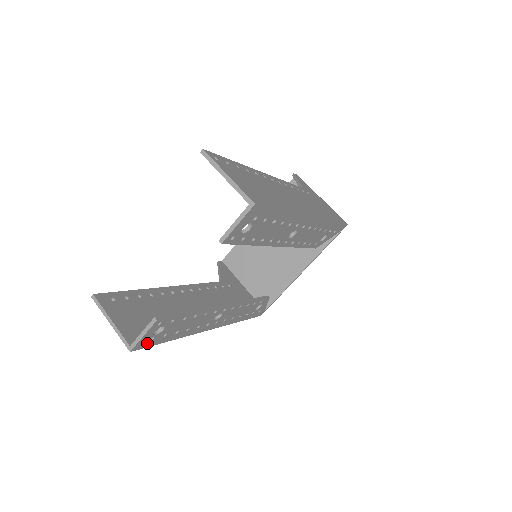
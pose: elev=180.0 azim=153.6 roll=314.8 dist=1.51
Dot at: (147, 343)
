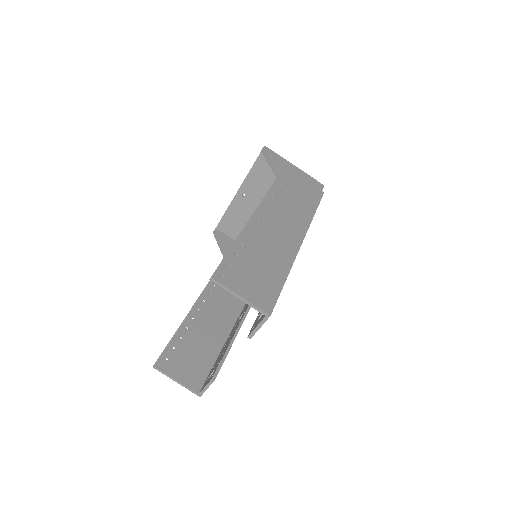
Dot at: occluded
